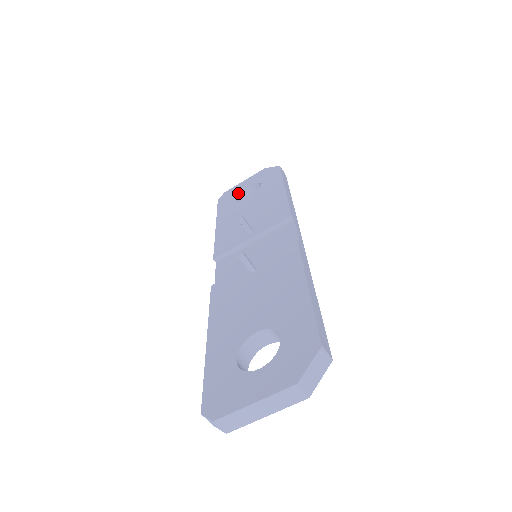
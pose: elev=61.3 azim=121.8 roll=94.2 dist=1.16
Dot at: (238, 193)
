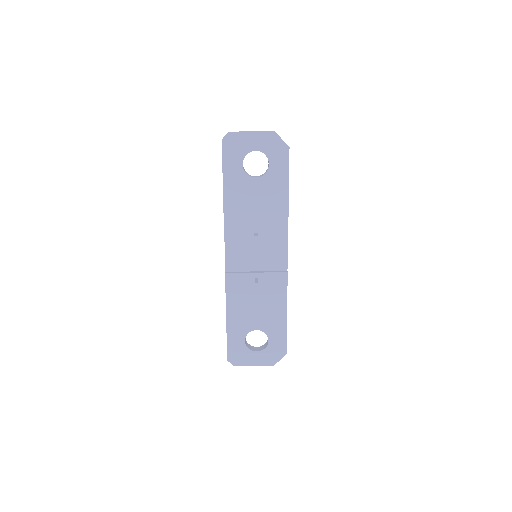
Dot at: (245, 154)
